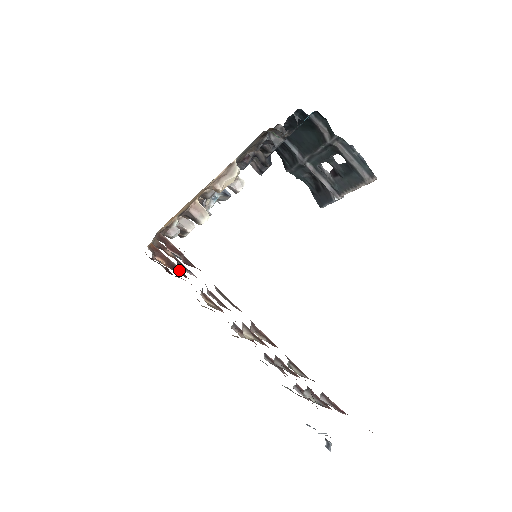
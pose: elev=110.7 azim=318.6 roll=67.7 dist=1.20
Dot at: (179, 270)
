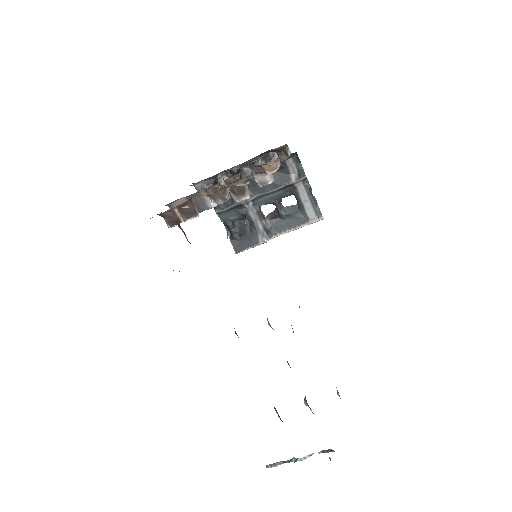
Dot at: occluded
